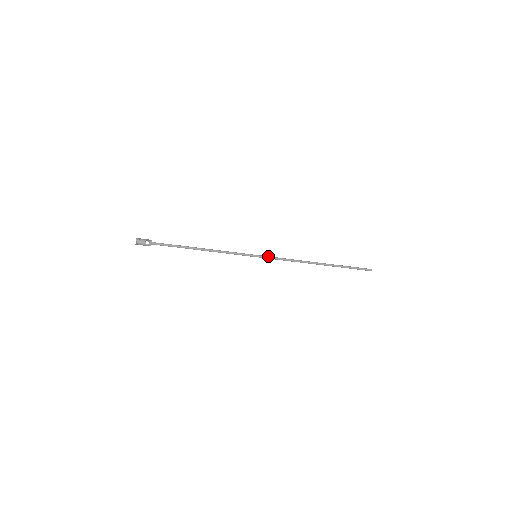
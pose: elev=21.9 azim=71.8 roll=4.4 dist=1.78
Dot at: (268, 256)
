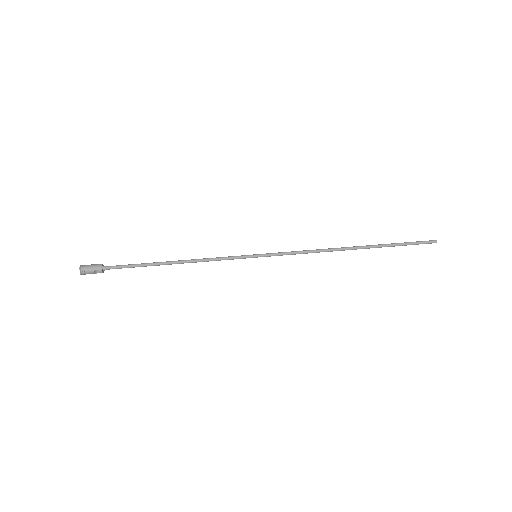
Dot at: (274, 255)
